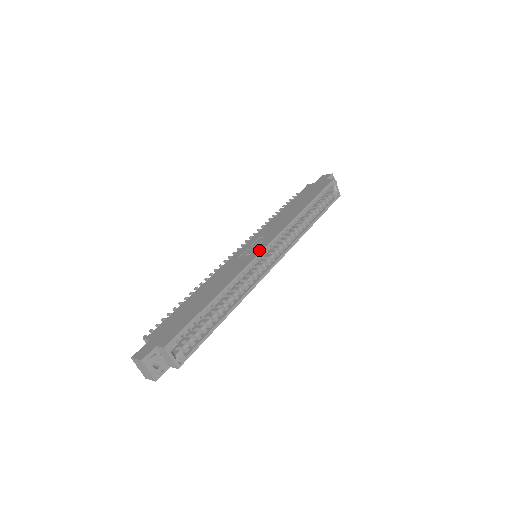
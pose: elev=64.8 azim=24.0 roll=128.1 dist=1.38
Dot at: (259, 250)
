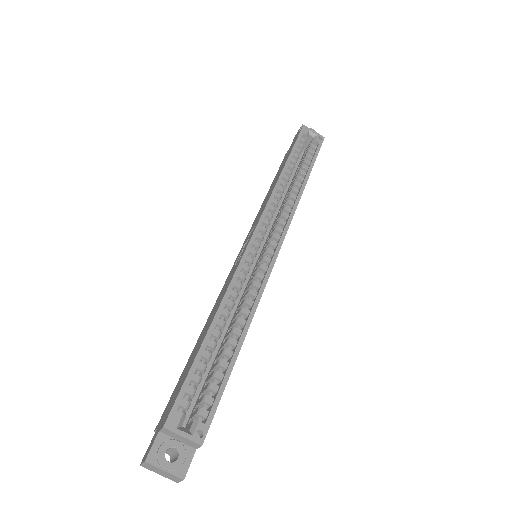
Dot at: (247, 244)
